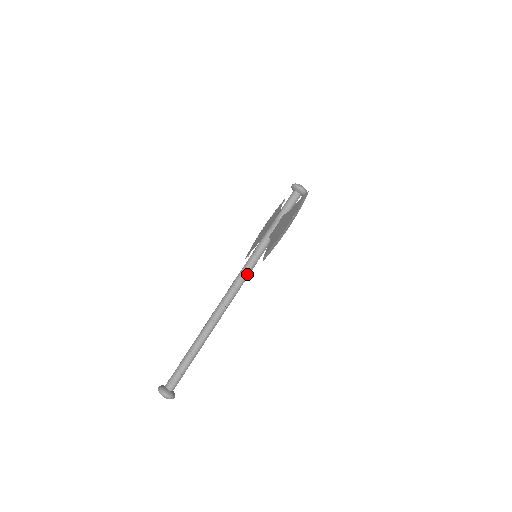
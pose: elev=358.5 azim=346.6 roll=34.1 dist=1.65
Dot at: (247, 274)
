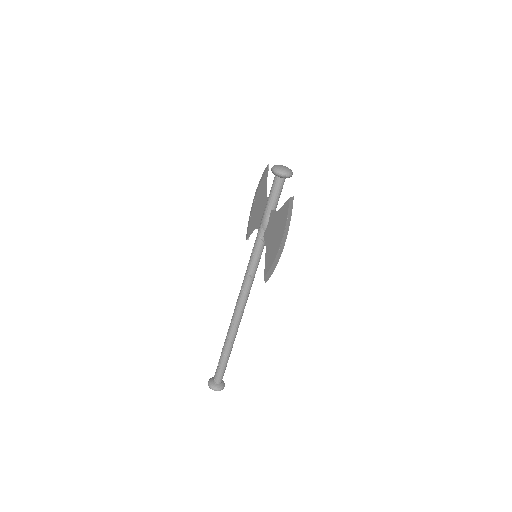
Dot at: (253, 277)
